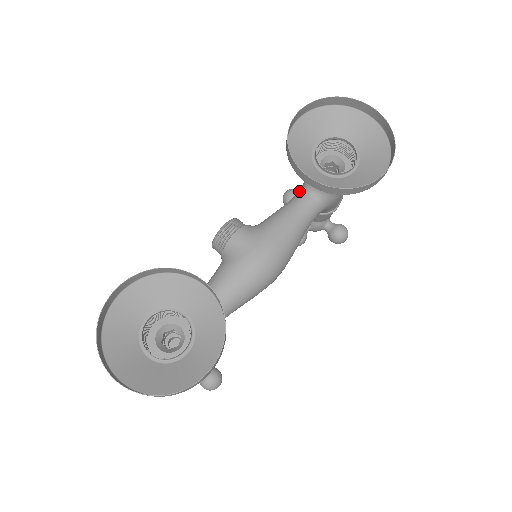
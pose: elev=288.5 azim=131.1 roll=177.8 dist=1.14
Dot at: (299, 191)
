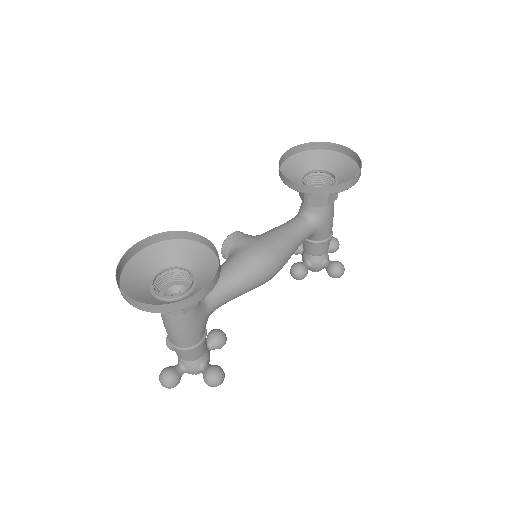
Dot at: occluded
